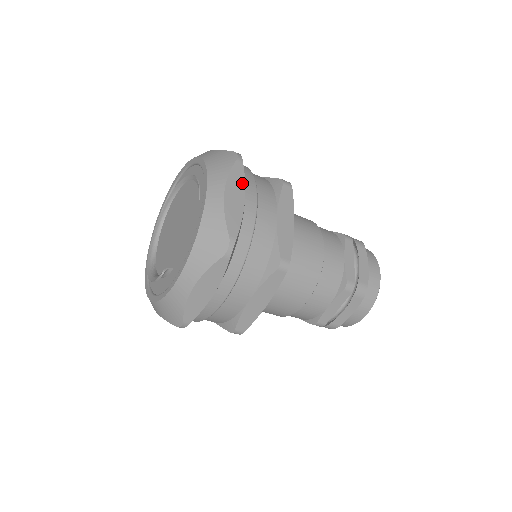
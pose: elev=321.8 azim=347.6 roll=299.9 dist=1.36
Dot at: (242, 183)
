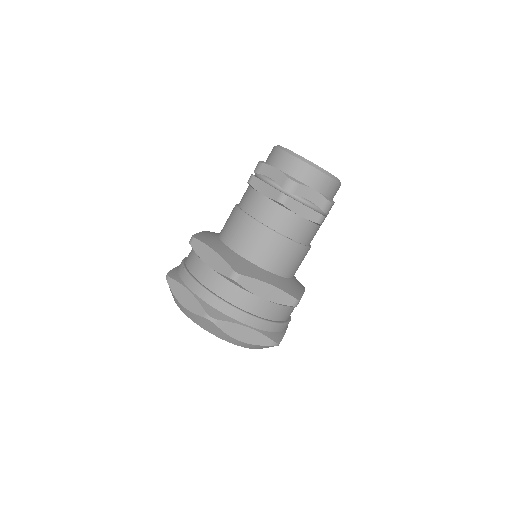
Dot at: (235, 326)
